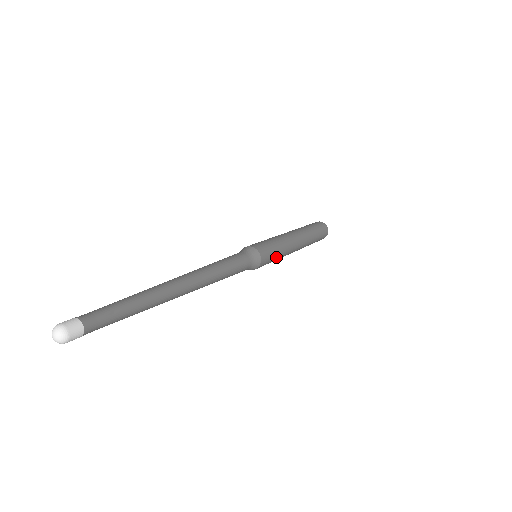
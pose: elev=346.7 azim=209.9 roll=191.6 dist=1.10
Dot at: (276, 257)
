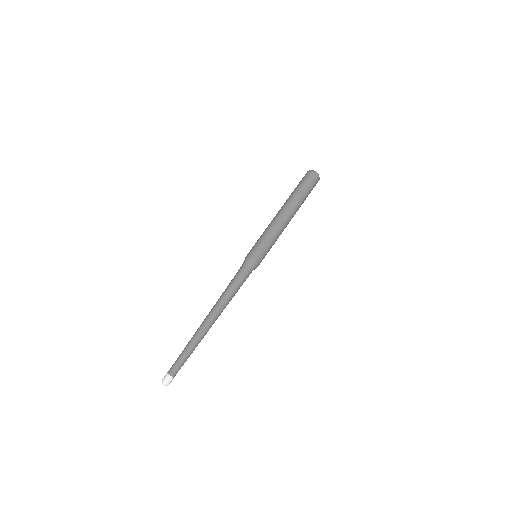
Dot at: occluded
